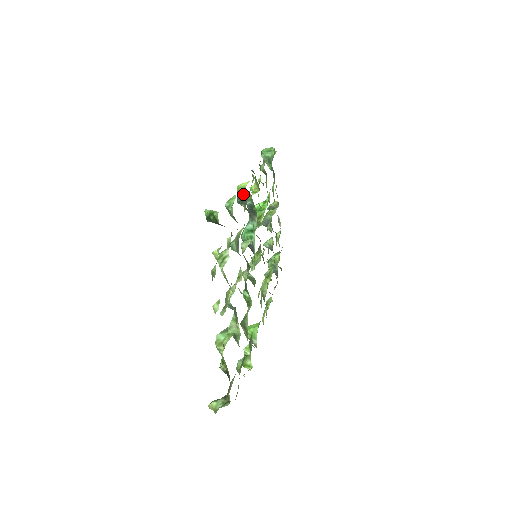
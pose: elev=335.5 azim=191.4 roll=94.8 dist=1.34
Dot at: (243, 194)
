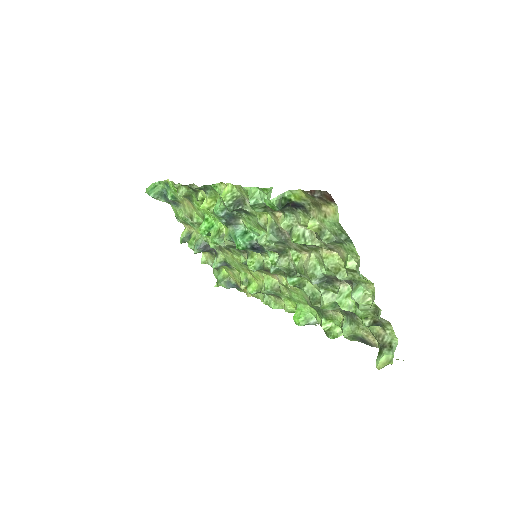
Dot at: (234, 197)
